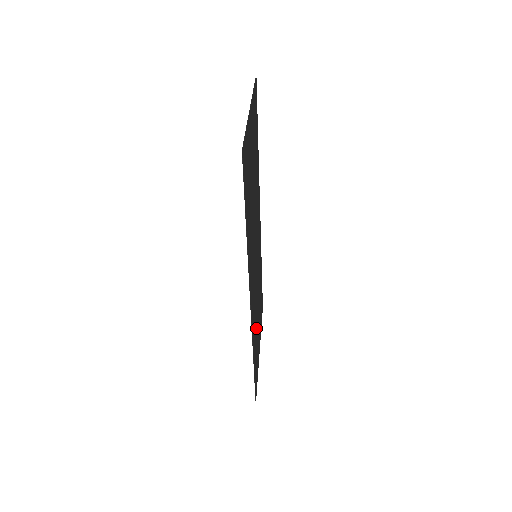
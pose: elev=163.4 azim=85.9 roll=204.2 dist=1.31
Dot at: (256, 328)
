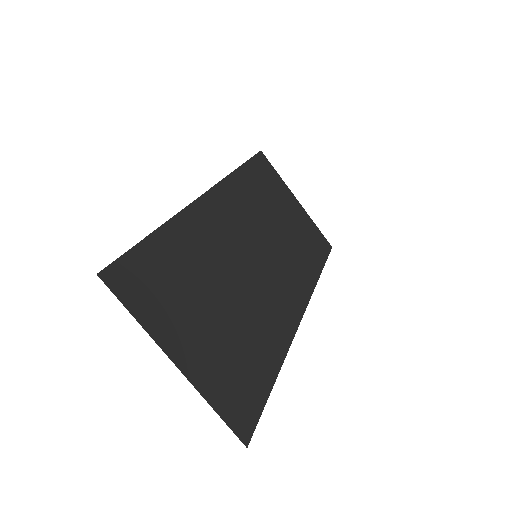
Dot at: (199, 272)
